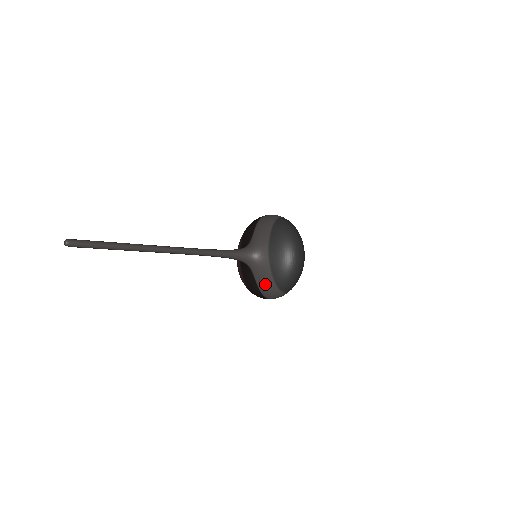
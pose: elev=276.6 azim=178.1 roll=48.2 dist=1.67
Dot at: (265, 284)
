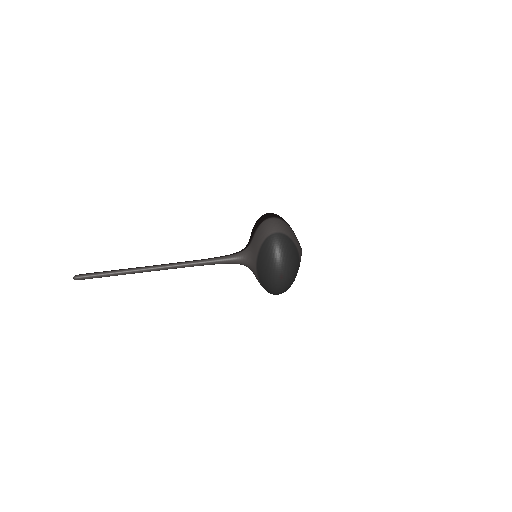
Dot at: occluded
